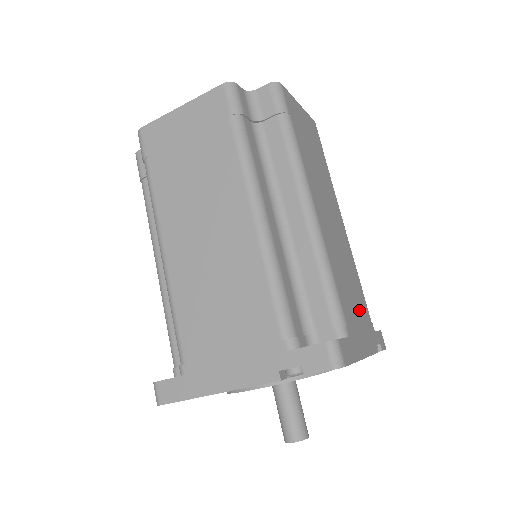
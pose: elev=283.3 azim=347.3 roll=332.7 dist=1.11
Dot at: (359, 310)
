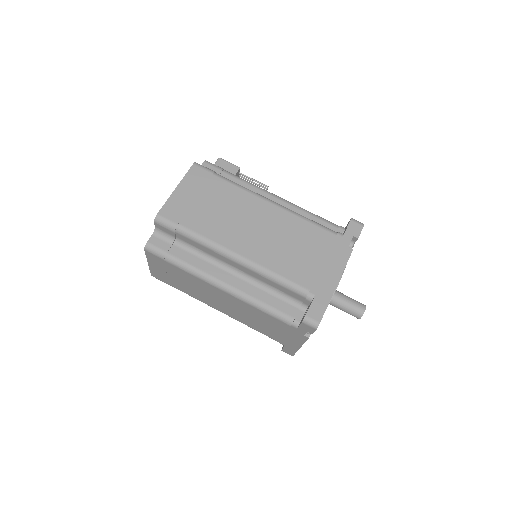
Dot at: (317, 252)
